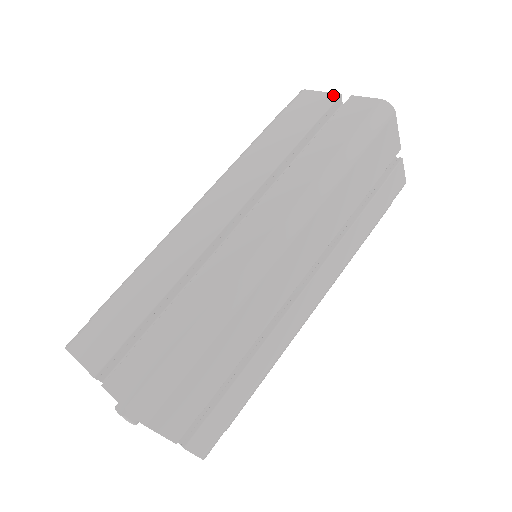
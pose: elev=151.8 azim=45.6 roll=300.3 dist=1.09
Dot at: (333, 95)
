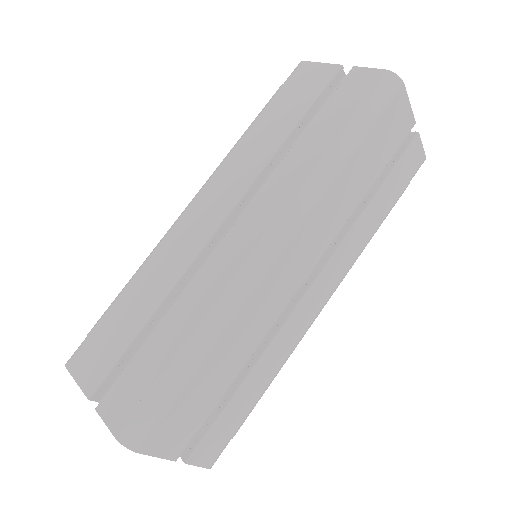
Dot at: (333, 67)
